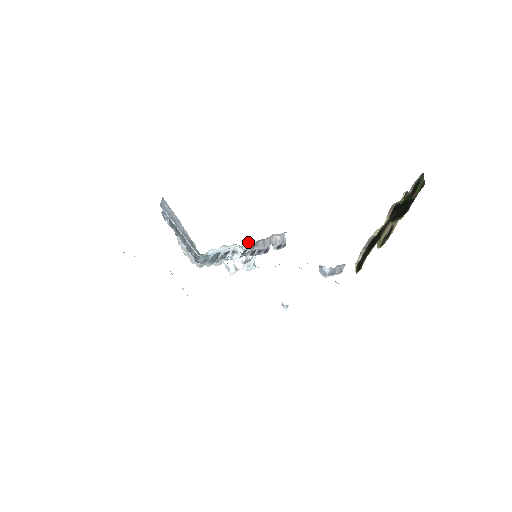
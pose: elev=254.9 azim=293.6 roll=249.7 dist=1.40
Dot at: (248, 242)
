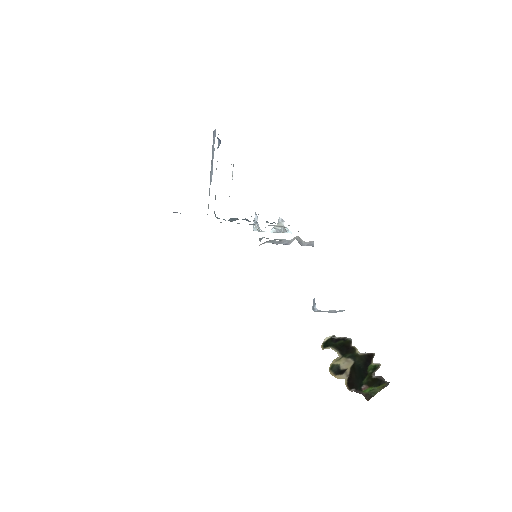
Dot at: (273, 225)
